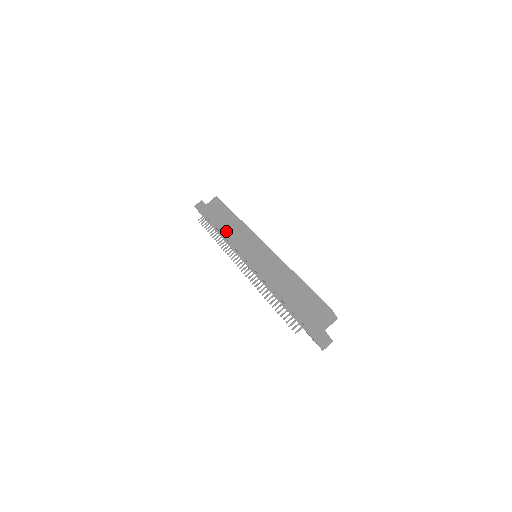
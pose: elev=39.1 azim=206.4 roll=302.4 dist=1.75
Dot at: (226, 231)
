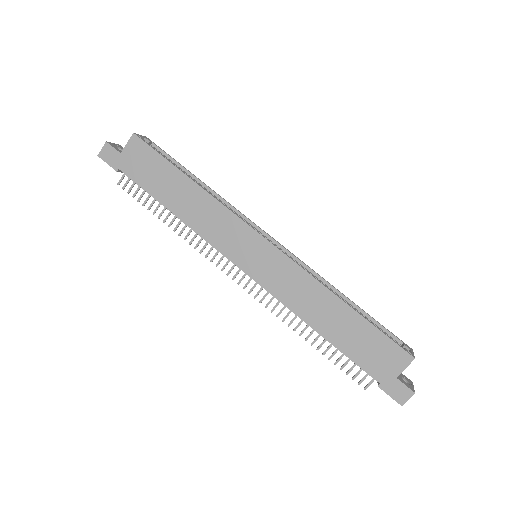
Dot at: (187, 215)
